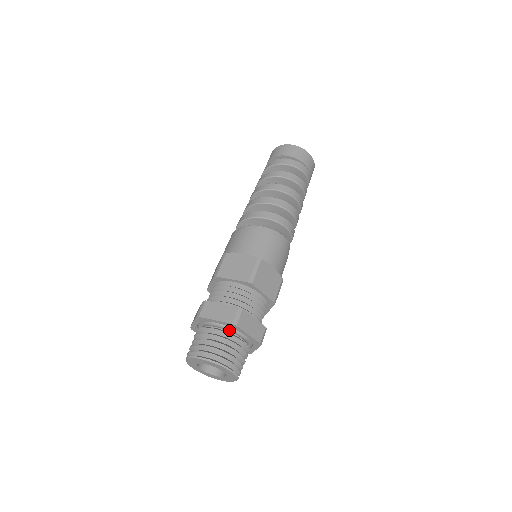
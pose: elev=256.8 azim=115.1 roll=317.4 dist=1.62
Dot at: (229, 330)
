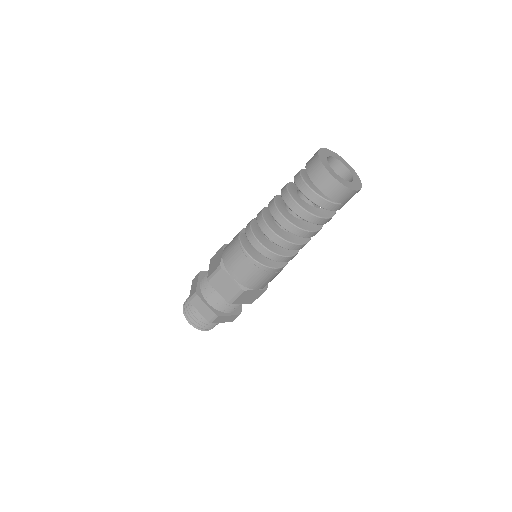
Dot at: occluded
